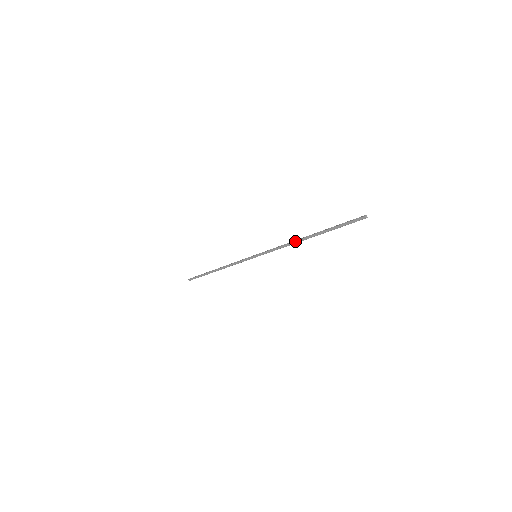
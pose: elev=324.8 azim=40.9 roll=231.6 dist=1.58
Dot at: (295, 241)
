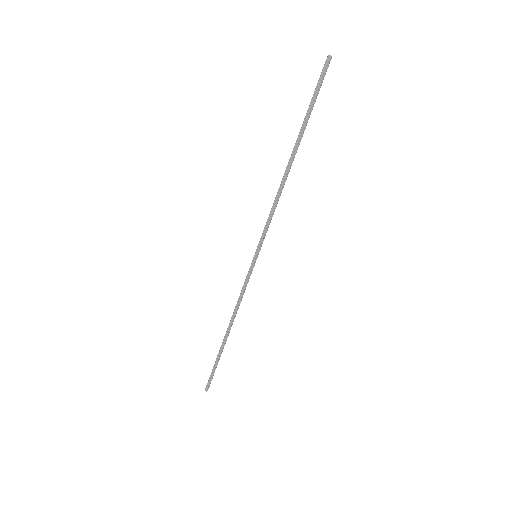
Dot at: (282, 179)
